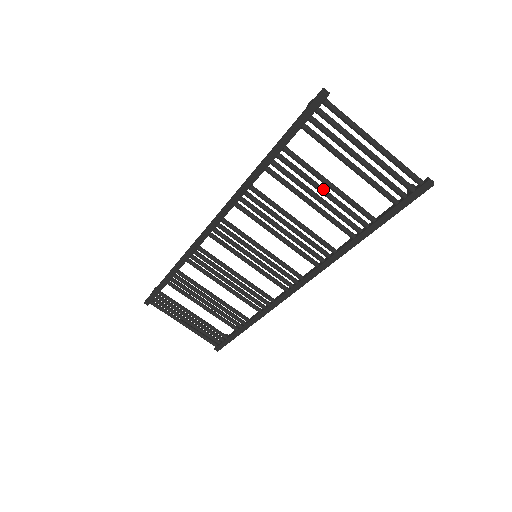
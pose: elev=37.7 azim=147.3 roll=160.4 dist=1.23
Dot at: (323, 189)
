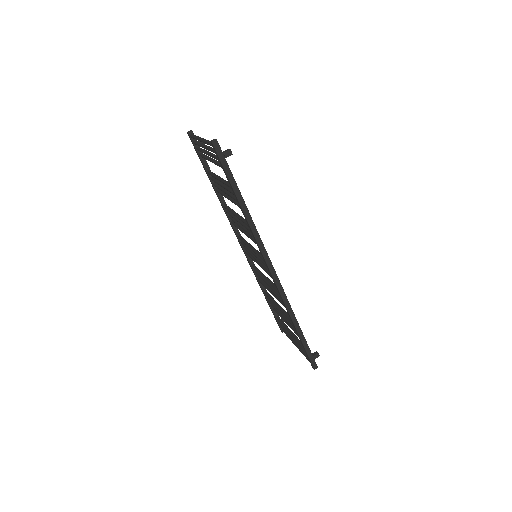
Dot at: (222, 184)
